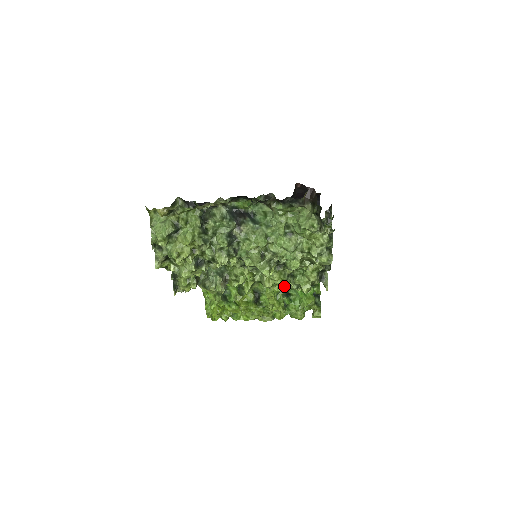
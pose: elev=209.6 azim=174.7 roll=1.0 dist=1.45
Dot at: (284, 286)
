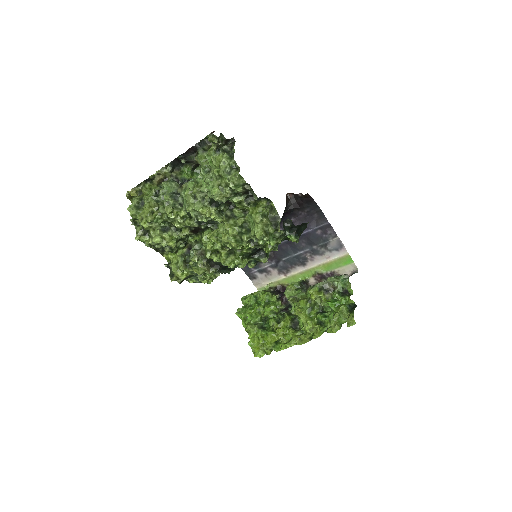
Dot at: (311, 299)
